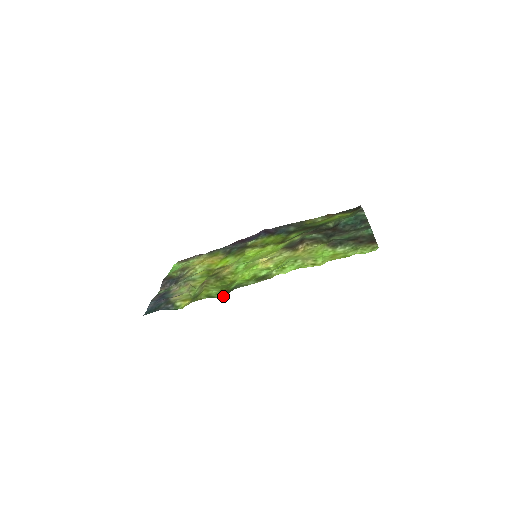
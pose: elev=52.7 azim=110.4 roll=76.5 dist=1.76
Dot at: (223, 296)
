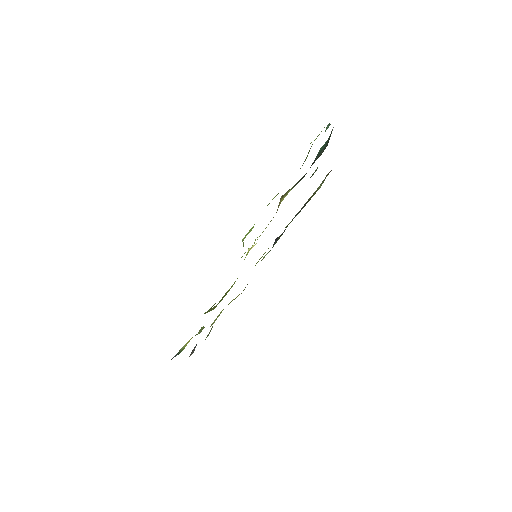
Dot at: occluded
